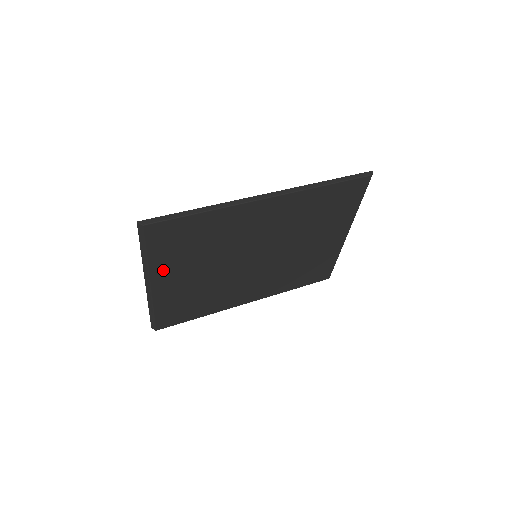
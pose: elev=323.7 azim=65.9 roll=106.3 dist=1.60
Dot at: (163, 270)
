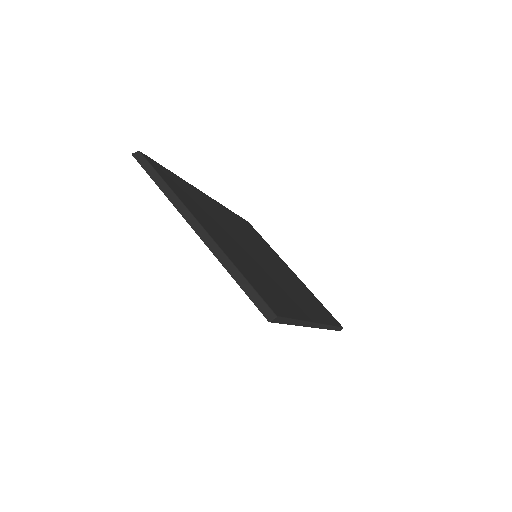
Dot at: (194, 211)
